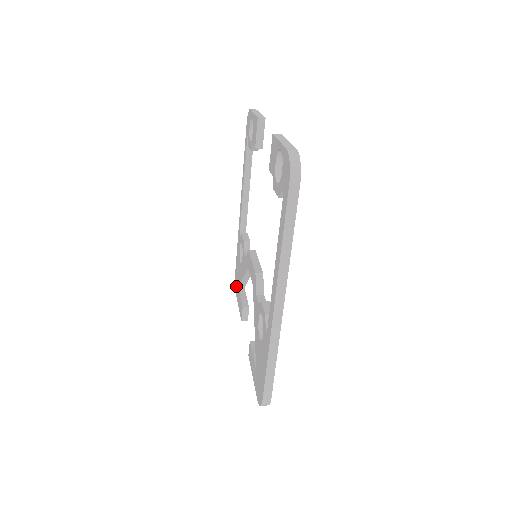
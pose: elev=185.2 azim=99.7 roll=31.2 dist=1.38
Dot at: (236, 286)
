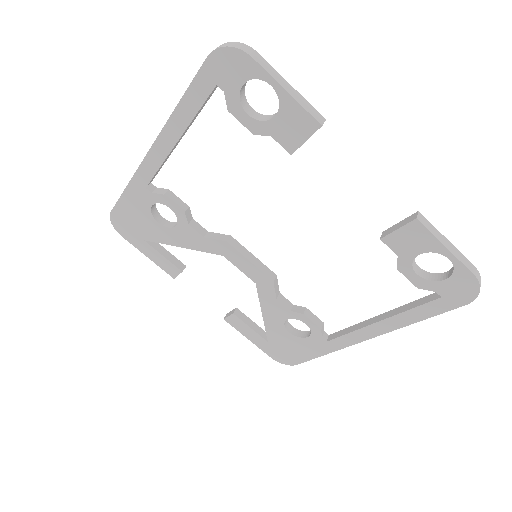
Dot at: (126, 232)
